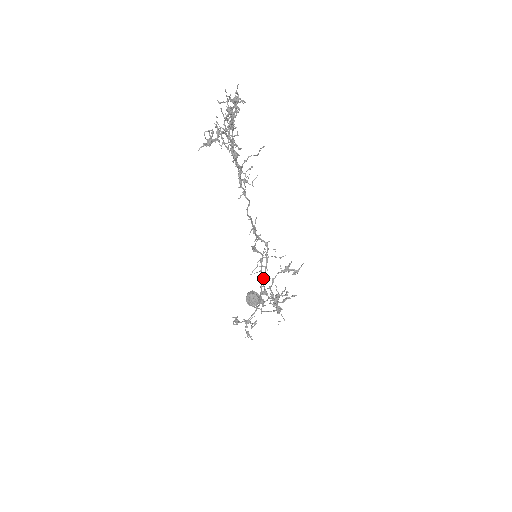
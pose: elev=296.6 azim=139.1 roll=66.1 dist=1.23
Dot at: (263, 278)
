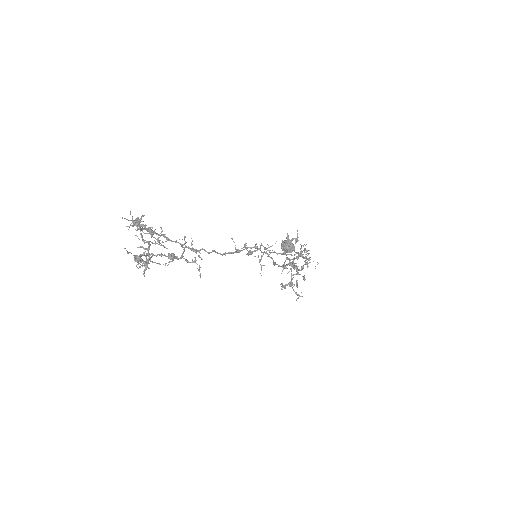
Dot at: (274, 264)
